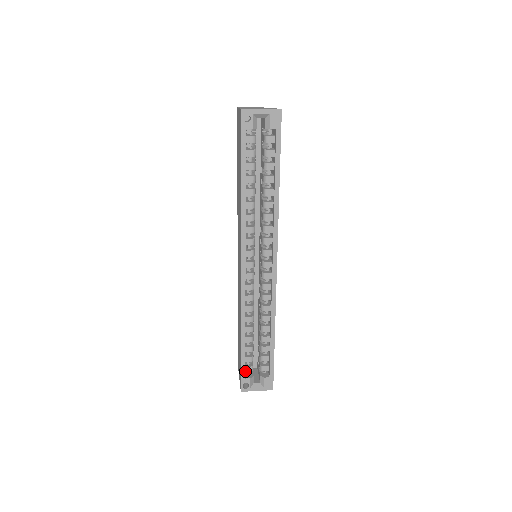
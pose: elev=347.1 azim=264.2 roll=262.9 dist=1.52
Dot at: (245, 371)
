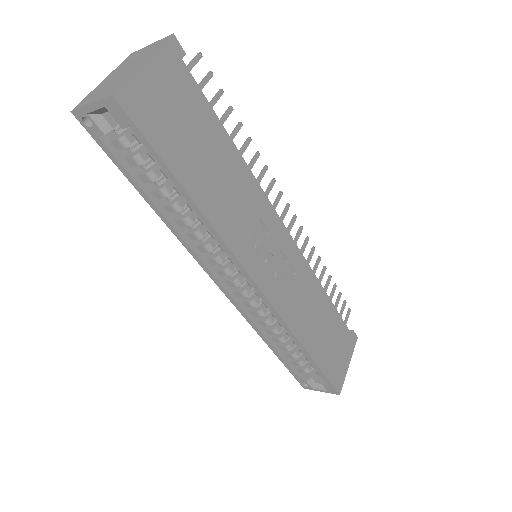
Dot at: (299, 372)
